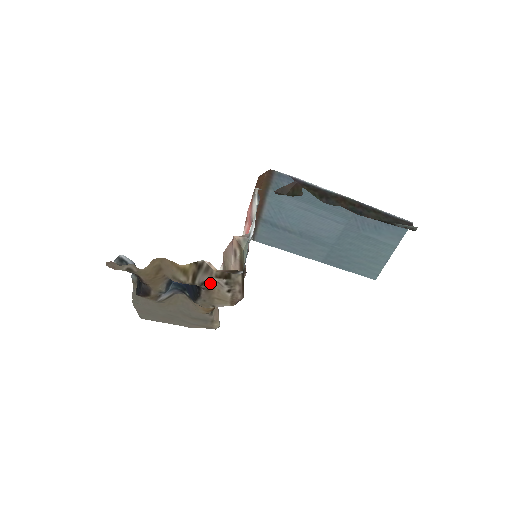
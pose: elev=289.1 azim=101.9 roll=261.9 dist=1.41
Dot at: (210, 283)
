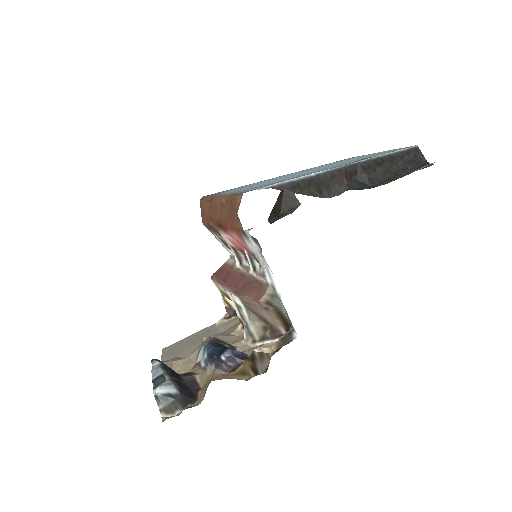
Dot at: occluded
